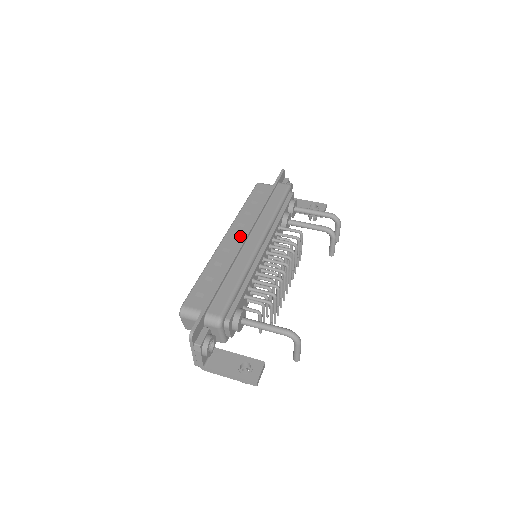
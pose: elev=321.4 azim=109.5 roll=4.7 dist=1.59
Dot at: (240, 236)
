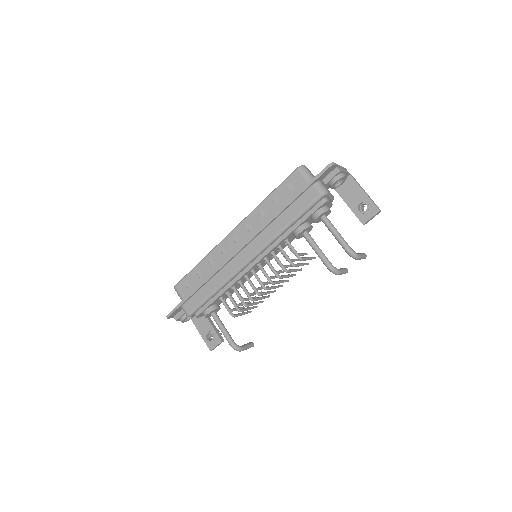
Dot at: (240, 241)
